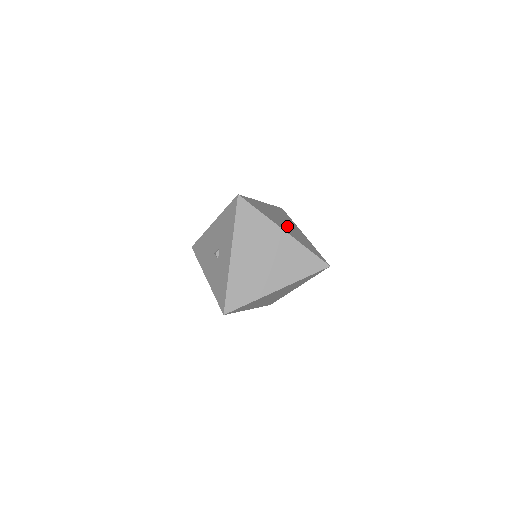
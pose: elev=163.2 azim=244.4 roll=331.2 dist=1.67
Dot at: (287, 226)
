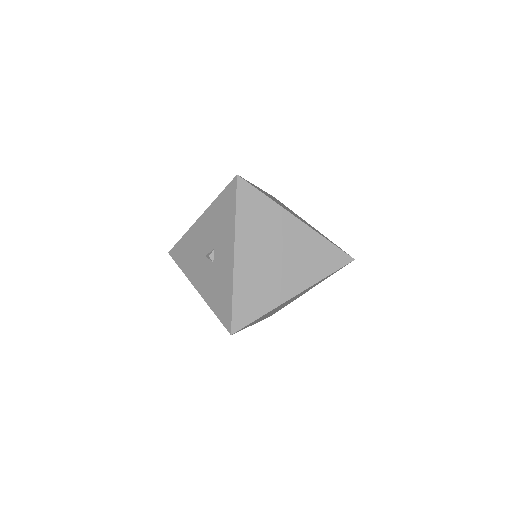
Dot at: (294, 214)
